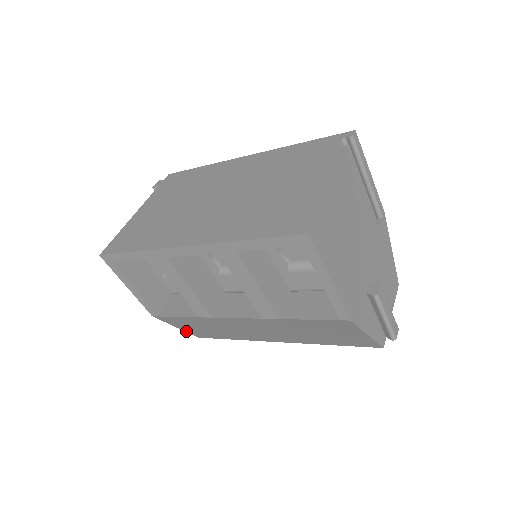
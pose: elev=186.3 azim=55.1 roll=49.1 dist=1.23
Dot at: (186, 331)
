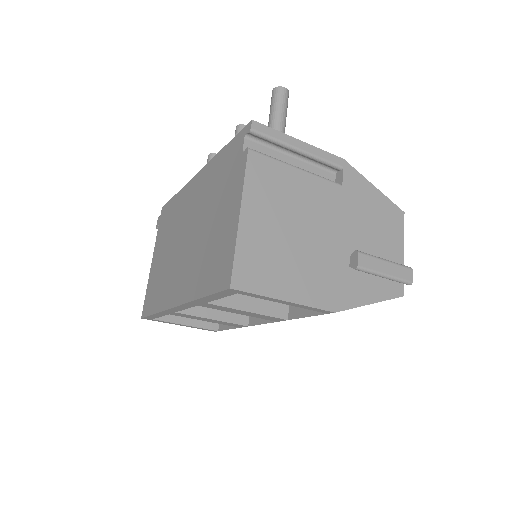
Dot at: occluded
